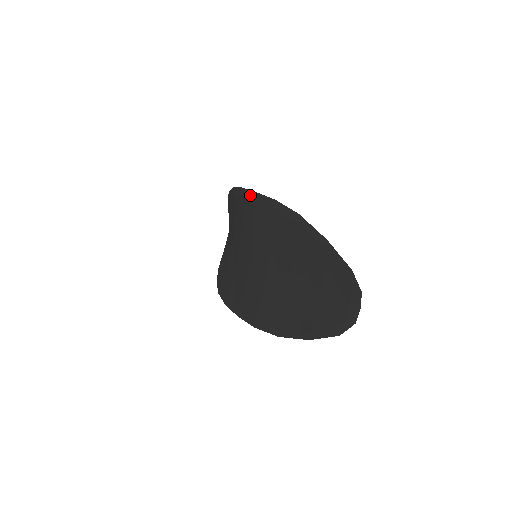
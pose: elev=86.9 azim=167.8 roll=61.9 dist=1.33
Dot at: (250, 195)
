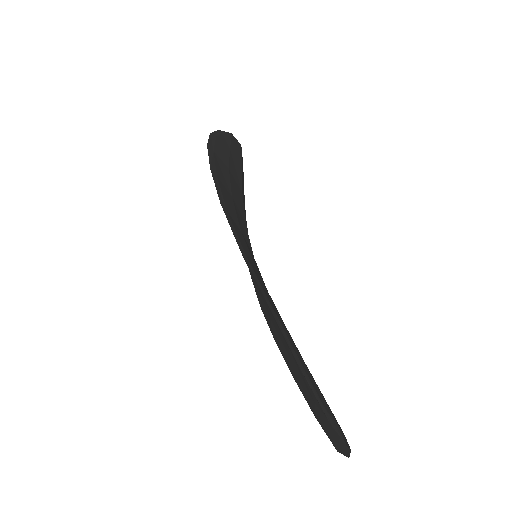
Dot at: occluded
